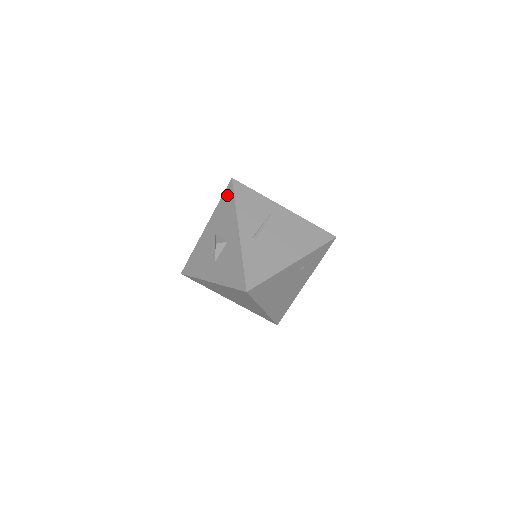
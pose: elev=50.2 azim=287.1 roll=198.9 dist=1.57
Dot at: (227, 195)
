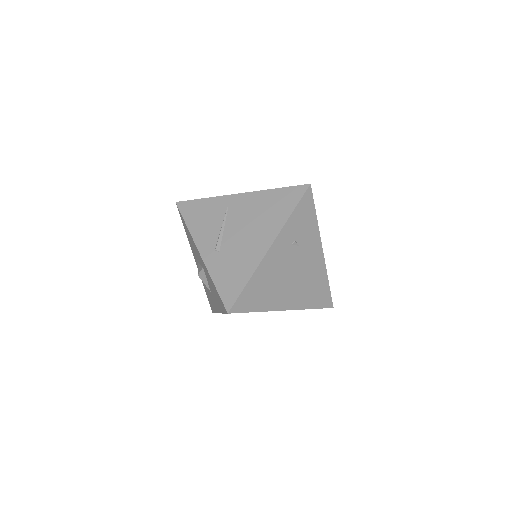
Dot at: (182, 221)
